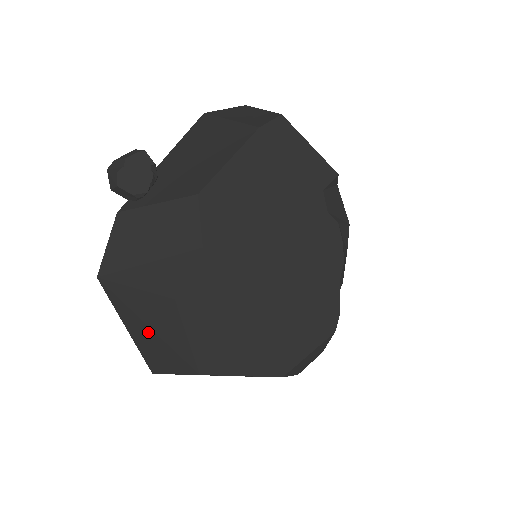
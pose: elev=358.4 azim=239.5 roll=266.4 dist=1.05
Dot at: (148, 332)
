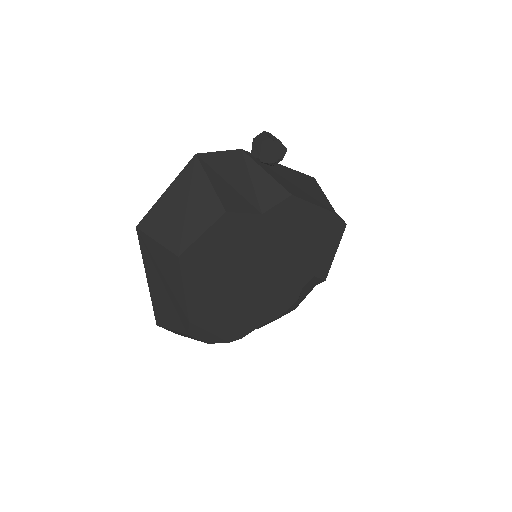
Dot at: (181, 206)
